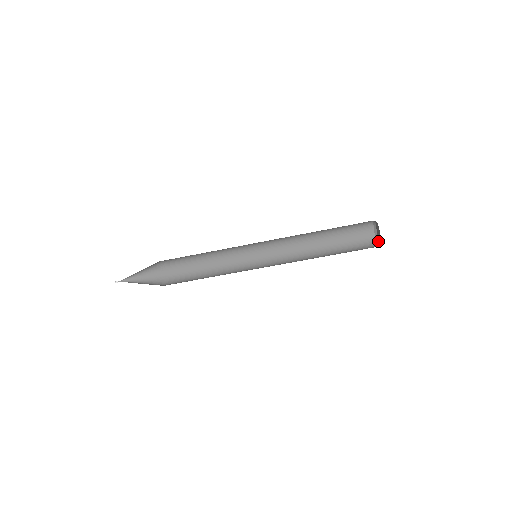
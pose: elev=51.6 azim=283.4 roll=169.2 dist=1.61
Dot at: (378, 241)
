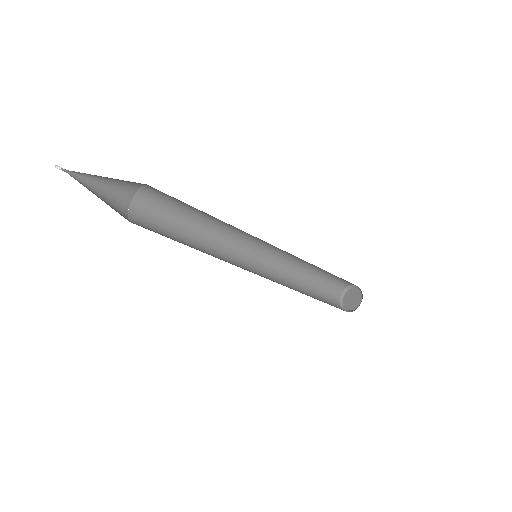
Dot at: (346, 309)
